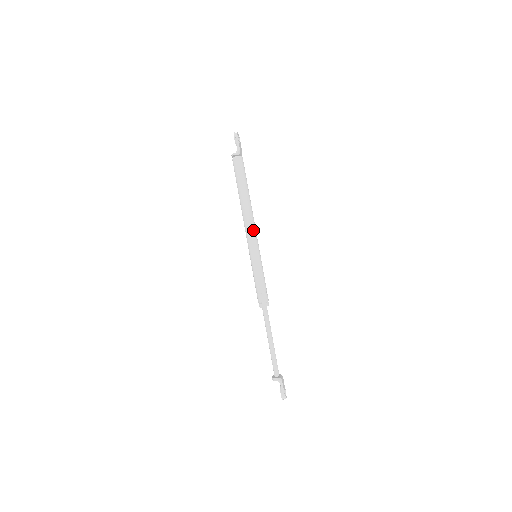
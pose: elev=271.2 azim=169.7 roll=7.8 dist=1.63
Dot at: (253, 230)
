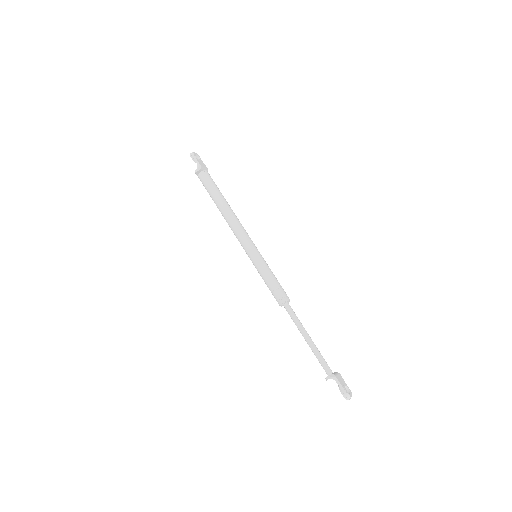
Dot at: (241, 232)
